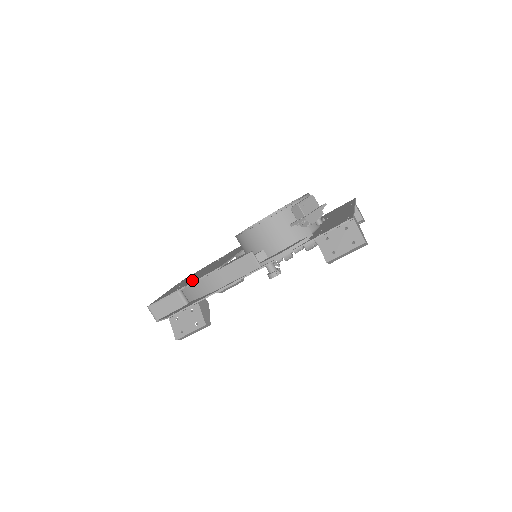
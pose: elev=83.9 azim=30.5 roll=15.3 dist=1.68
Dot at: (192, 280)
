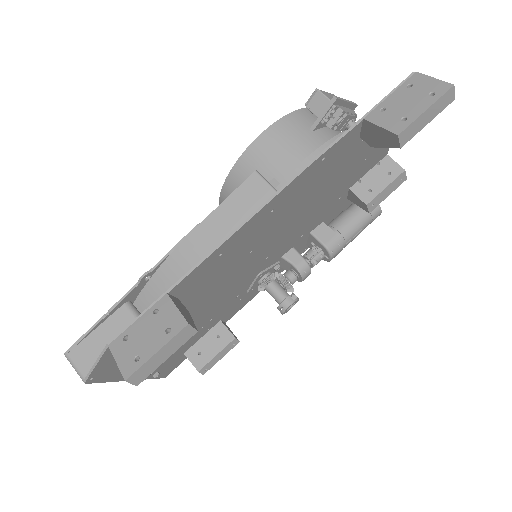
Dot at: occluded
